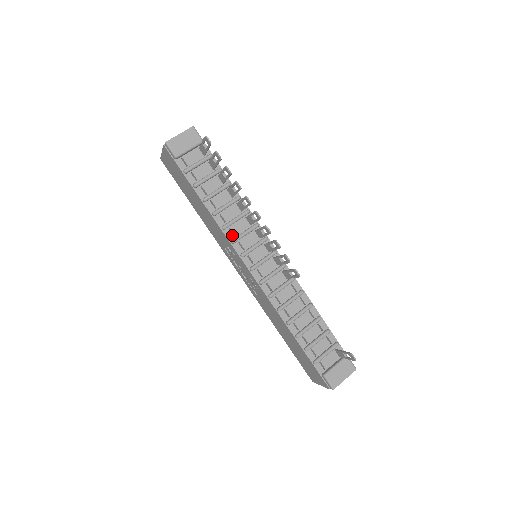
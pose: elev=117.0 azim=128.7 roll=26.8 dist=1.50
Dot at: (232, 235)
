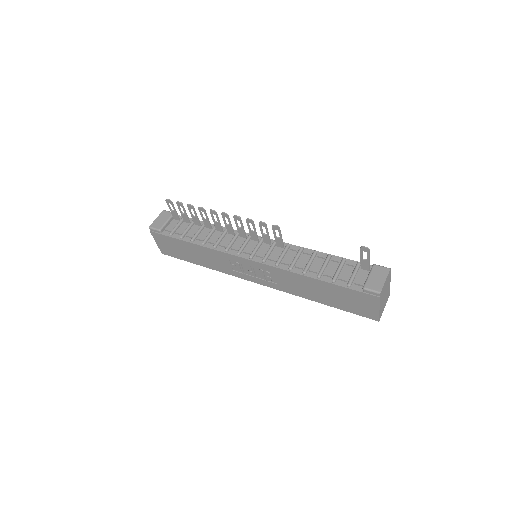
Dot at: (224, 248)
